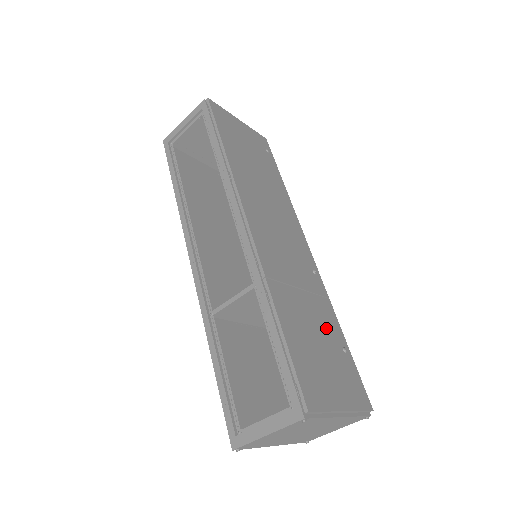
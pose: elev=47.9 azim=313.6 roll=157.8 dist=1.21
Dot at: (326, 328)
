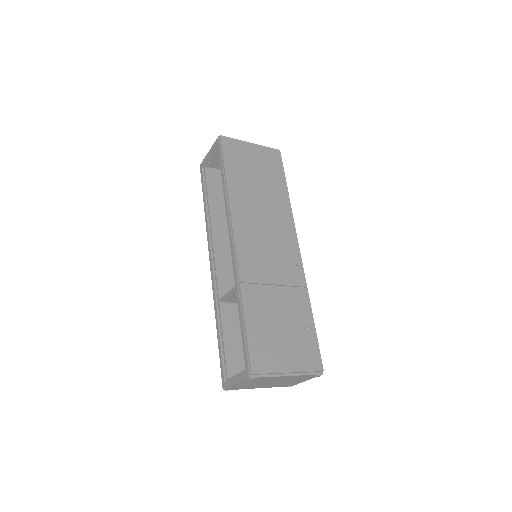
Dot at: (293, 313)
